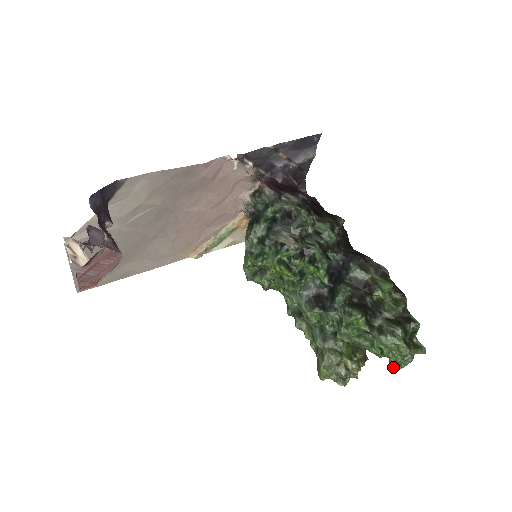
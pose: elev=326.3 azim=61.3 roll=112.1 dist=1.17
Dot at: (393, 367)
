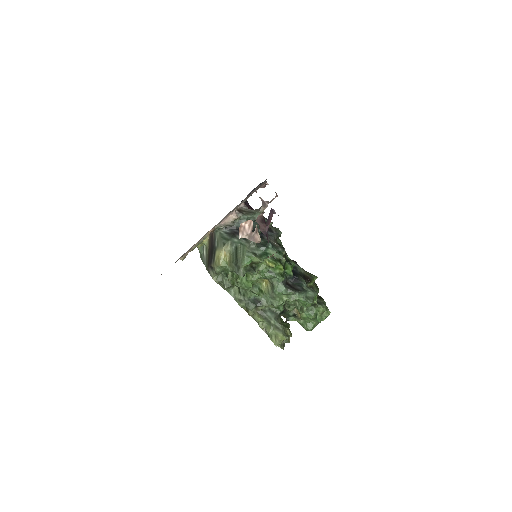
Dot at: (311, 328)
